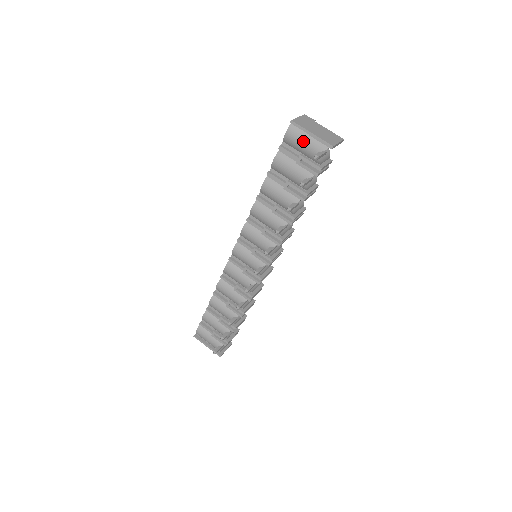
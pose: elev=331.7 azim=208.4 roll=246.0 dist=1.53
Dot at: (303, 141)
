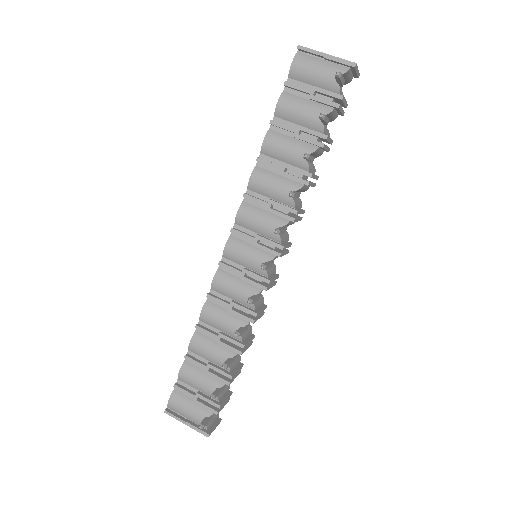
Dot at: (316, 67)
